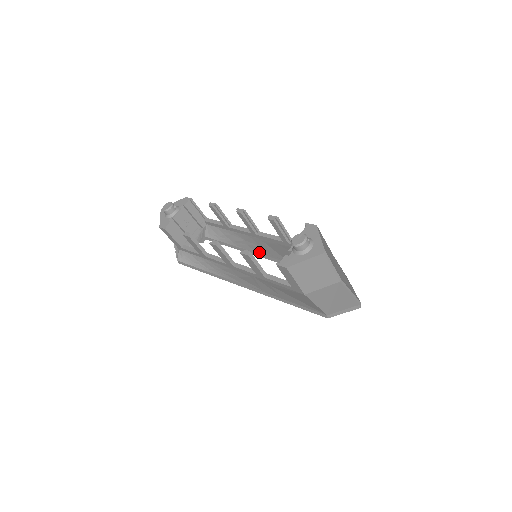
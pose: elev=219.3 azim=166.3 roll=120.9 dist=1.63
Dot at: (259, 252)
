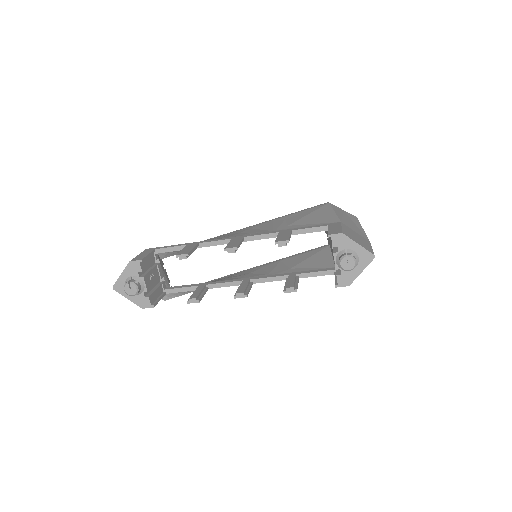
Dot at: occluded
